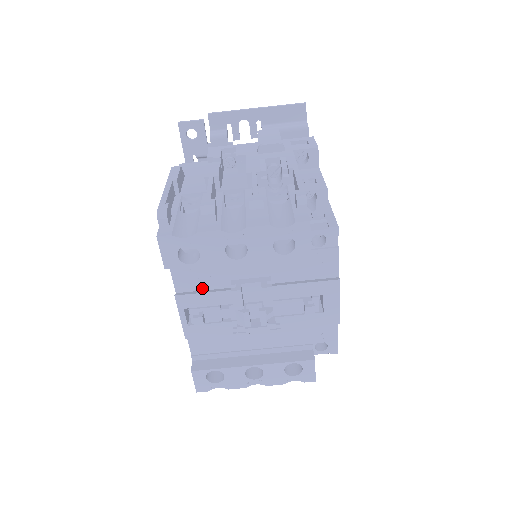
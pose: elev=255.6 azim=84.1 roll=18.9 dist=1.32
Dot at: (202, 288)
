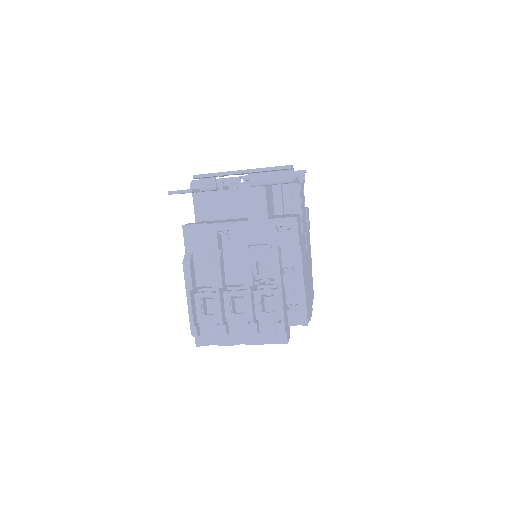
Dot at: occluded
